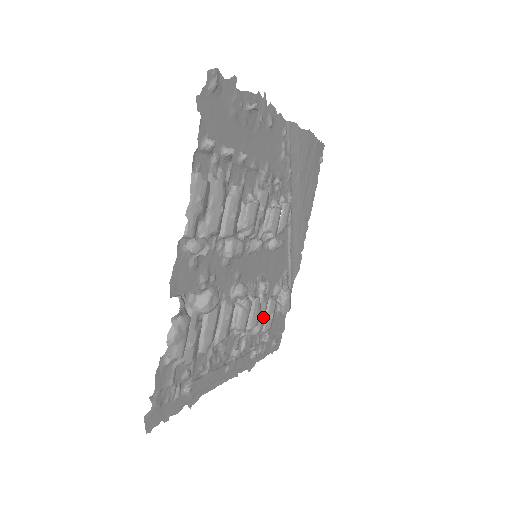
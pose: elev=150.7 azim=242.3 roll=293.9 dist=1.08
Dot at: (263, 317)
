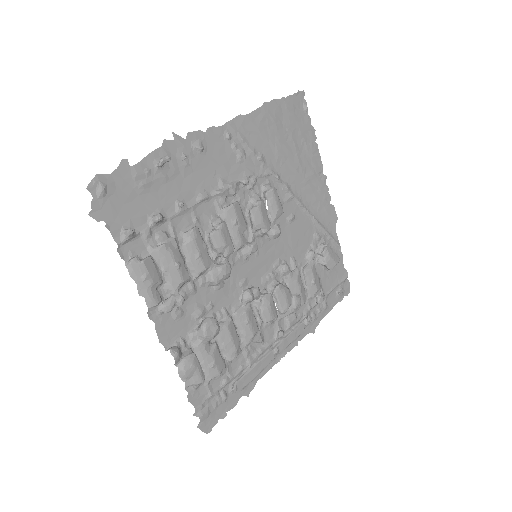
Dot at: (299, 291)
